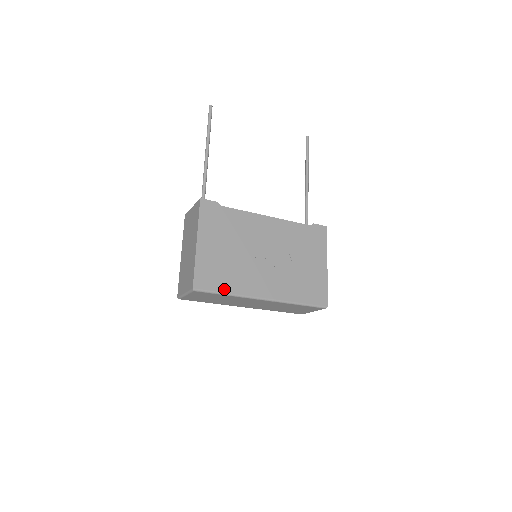
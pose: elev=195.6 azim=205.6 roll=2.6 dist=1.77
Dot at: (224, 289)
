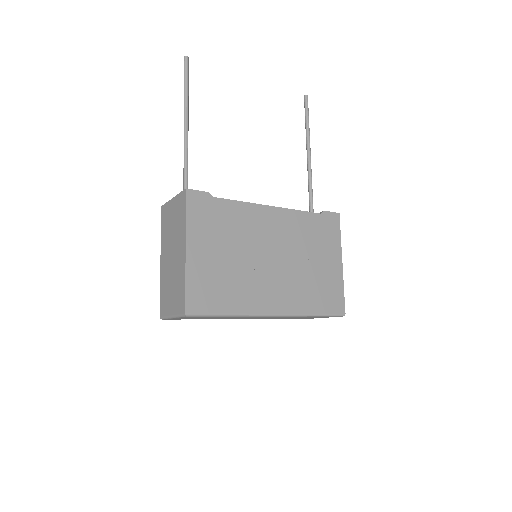
Dot at: (225, 309)
